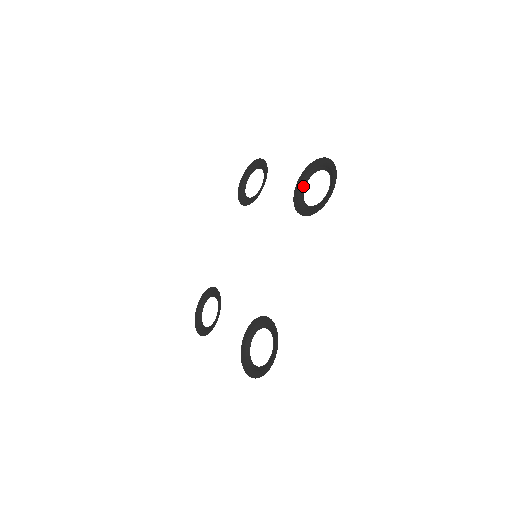
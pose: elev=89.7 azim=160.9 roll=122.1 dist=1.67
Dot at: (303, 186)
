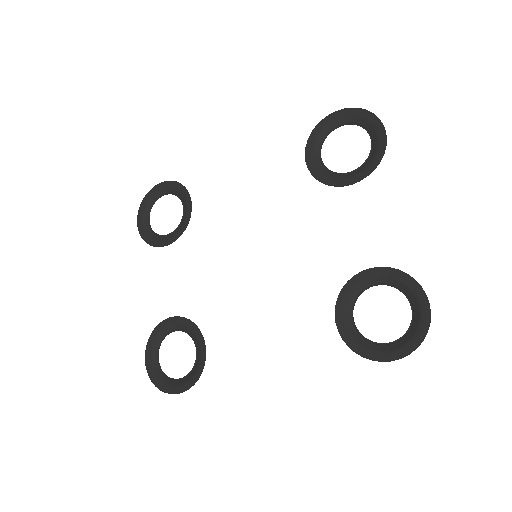
Dot at: (375, 282)
